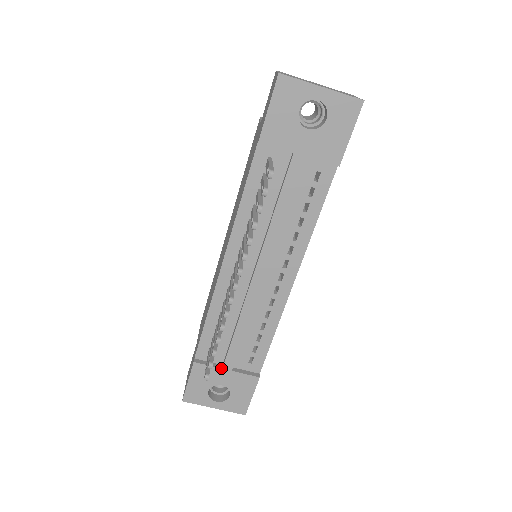
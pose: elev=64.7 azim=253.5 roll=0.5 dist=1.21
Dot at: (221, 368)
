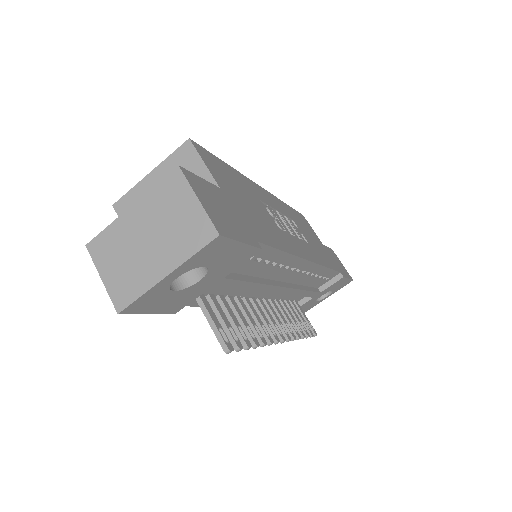
Dot at: (312, 298)
